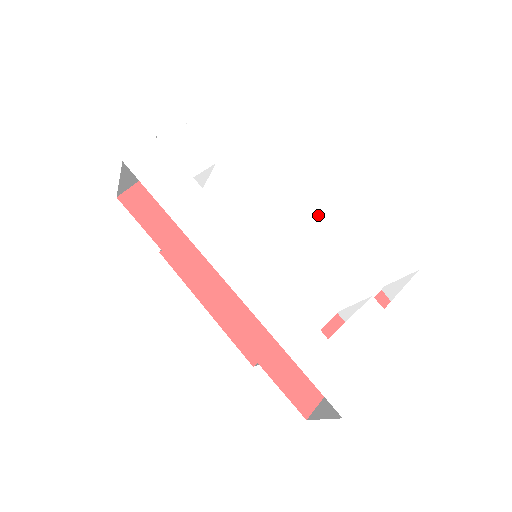
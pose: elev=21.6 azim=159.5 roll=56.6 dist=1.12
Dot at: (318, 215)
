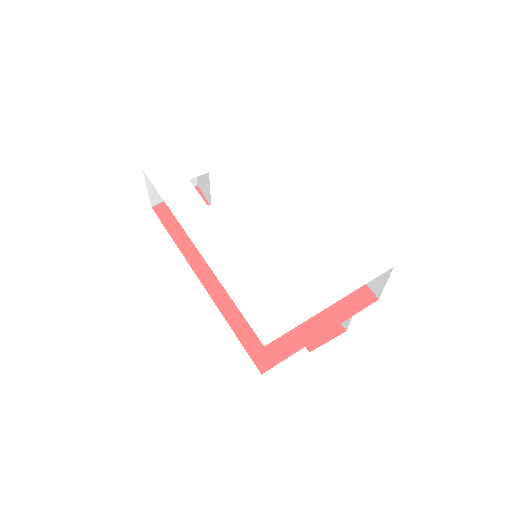
Dot at: (310, 223)
